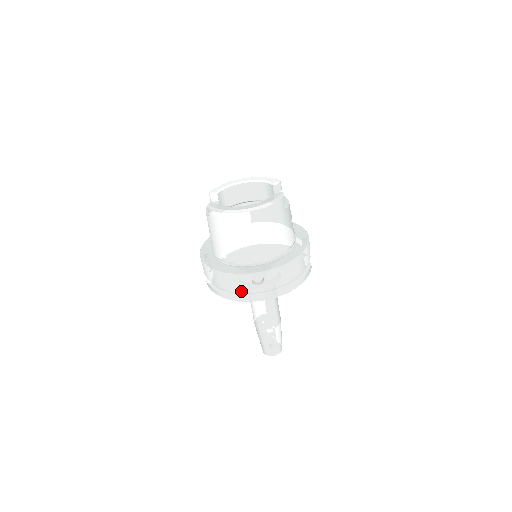
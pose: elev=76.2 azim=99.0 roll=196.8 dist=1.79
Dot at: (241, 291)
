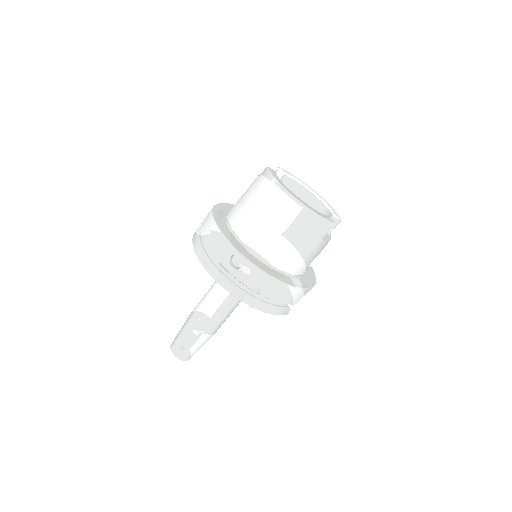
Dot at: (213, 259)
